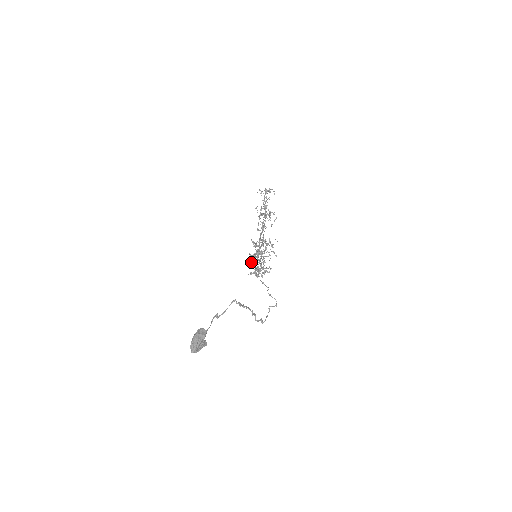
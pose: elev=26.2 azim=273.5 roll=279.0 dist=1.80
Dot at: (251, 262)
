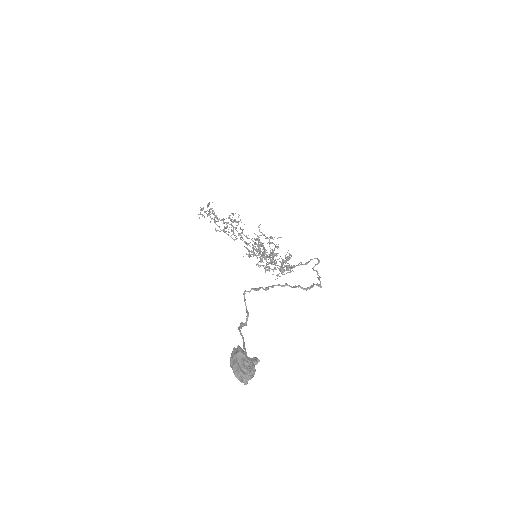
Dot at: occluded
